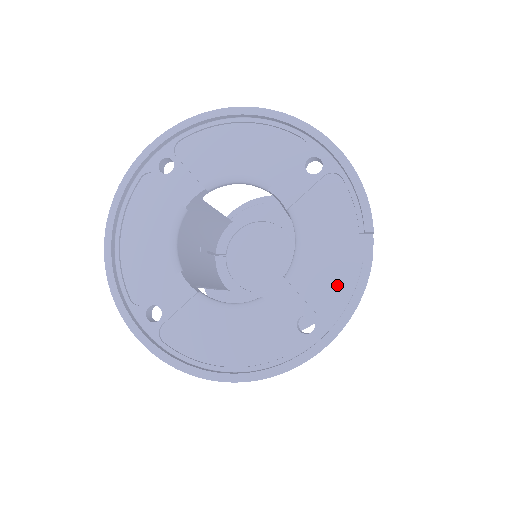
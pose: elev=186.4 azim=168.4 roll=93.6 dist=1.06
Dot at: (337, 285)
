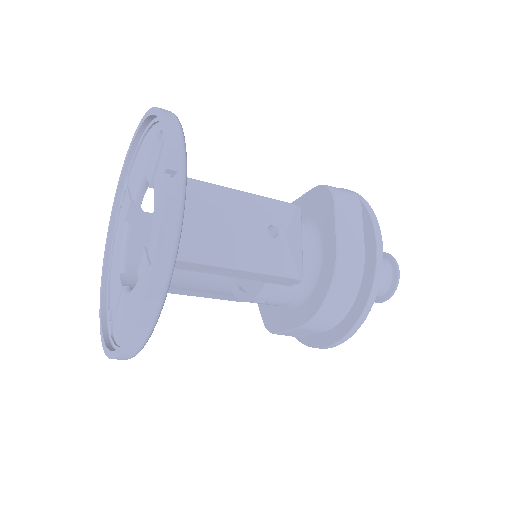
Dot at: occluded
